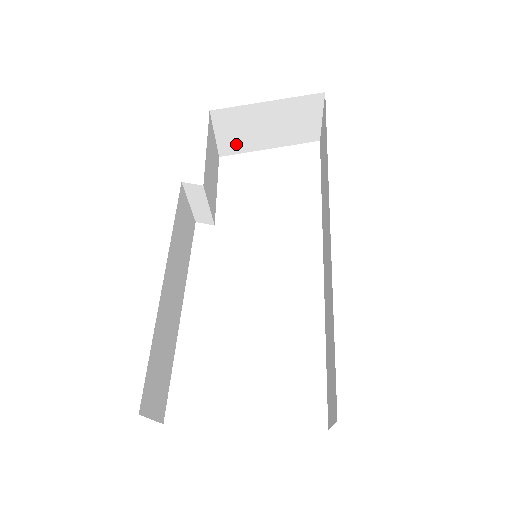
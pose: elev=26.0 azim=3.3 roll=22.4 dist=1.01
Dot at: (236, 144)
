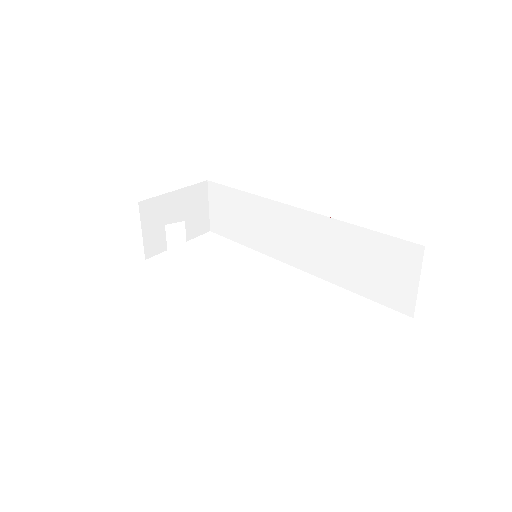
Dot at: (157, 242)
